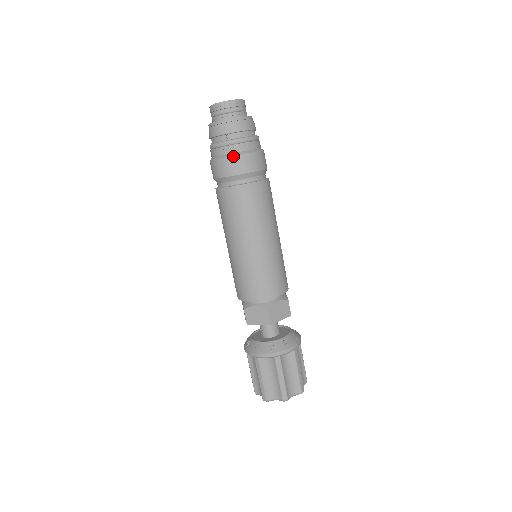
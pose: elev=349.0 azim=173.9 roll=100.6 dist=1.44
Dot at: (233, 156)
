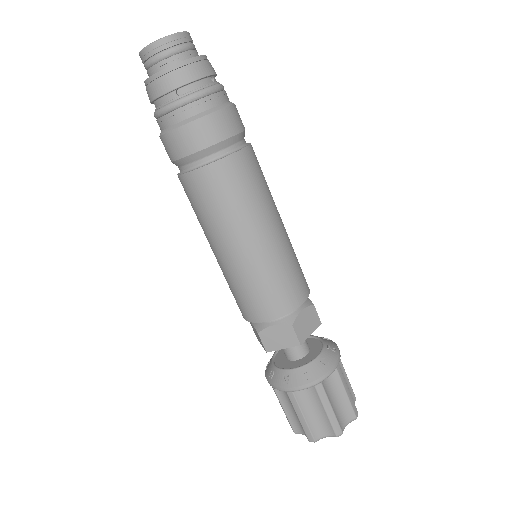
Dot at: (195, 120)
